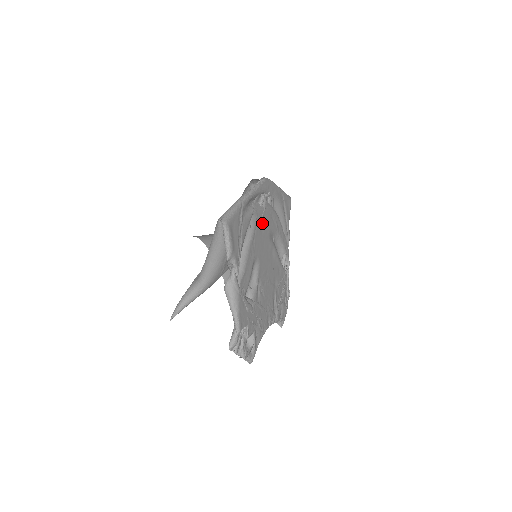
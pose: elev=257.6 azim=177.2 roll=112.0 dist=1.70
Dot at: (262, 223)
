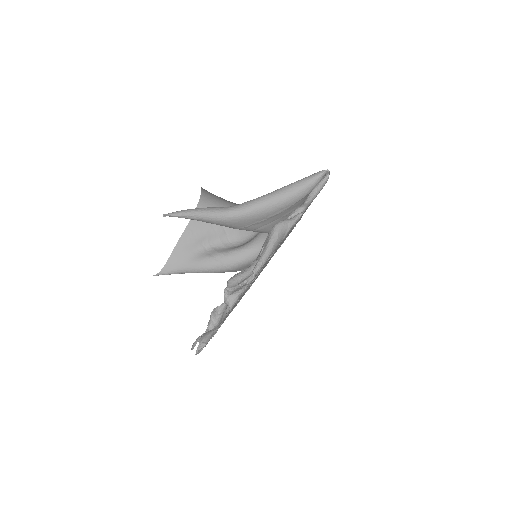
Dot at: occluded
